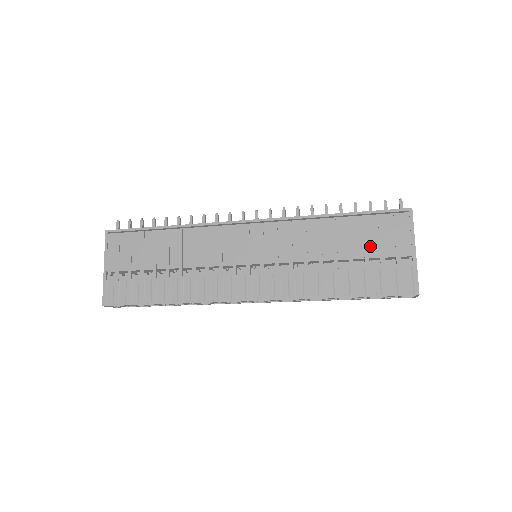
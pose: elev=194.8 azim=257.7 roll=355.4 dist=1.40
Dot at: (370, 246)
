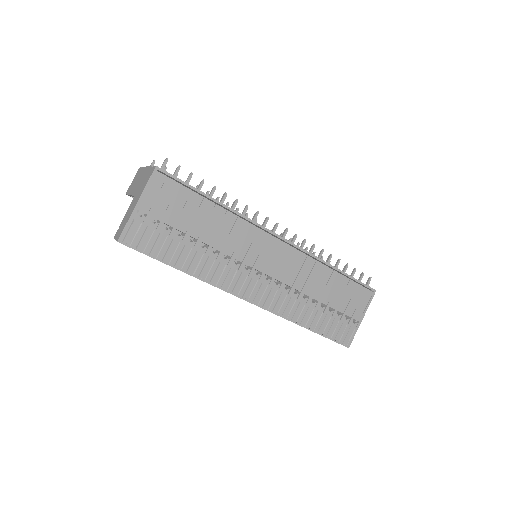
Dot at: (343, 303)
